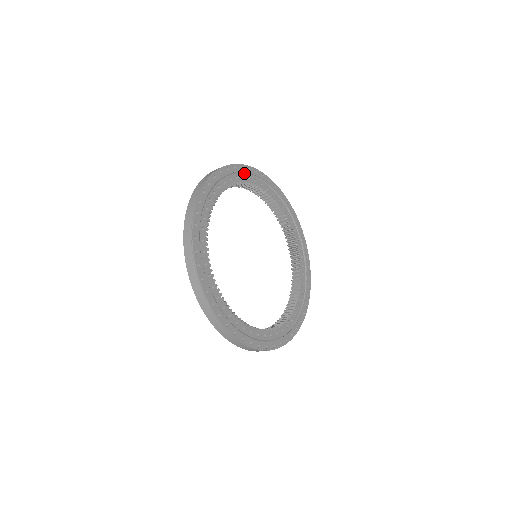
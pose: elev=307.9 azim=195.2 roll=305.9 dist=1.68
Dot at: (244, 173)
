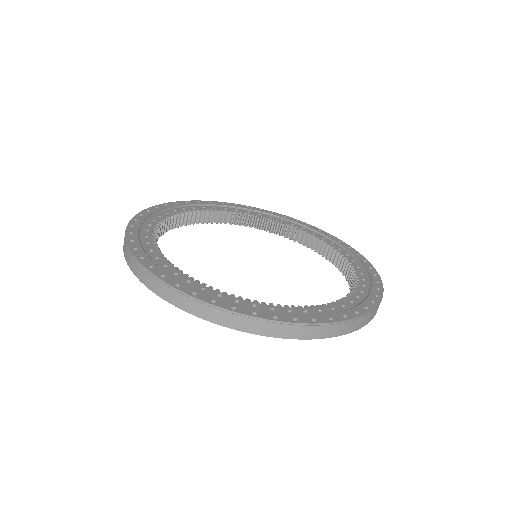
Dot at: (150, 217)
